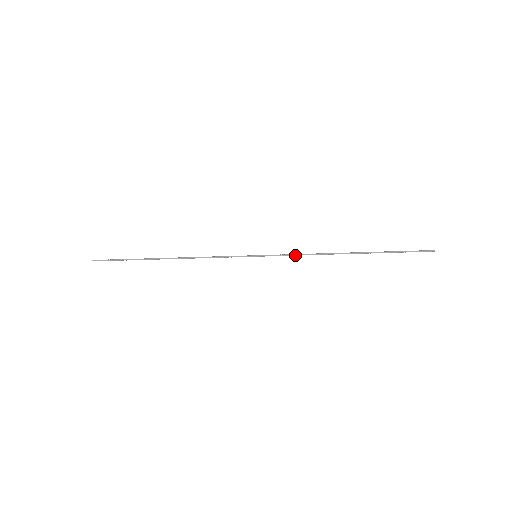
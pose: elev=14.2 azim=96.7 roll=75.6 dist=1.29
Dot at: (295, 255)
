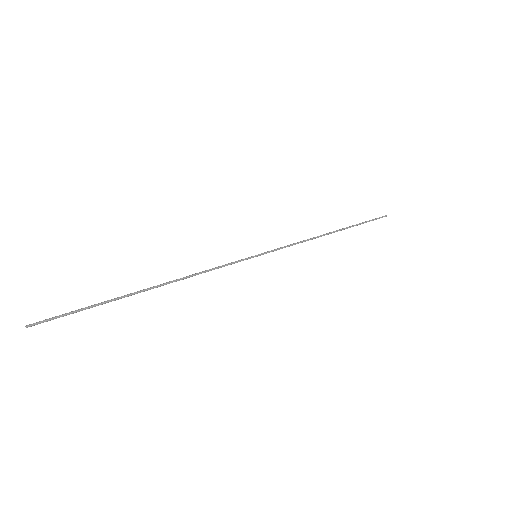
Dot at: occluded
